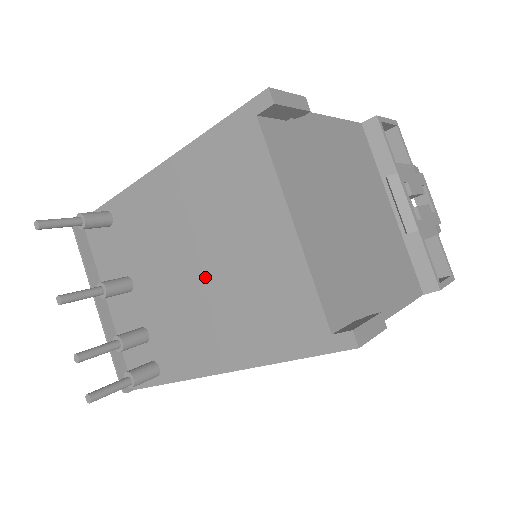
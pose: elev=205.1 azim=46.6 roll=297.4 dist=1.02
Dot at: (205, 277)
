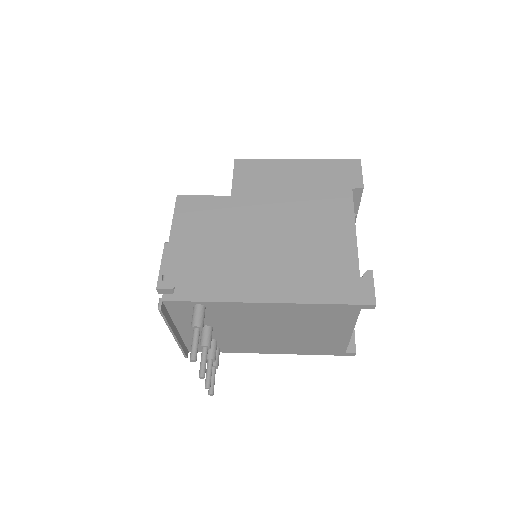
Dot at: (282, 335)
